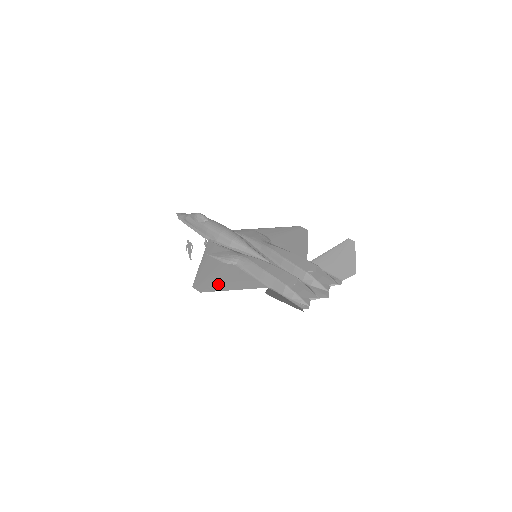
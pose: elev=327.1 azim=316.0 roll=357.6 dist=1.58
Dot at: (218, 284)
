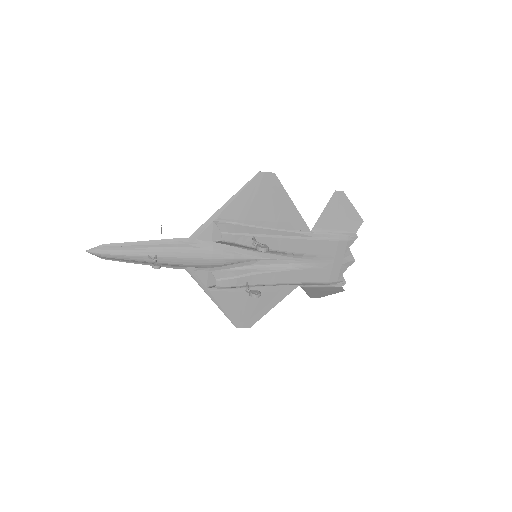
Dot at: (274, 195)
